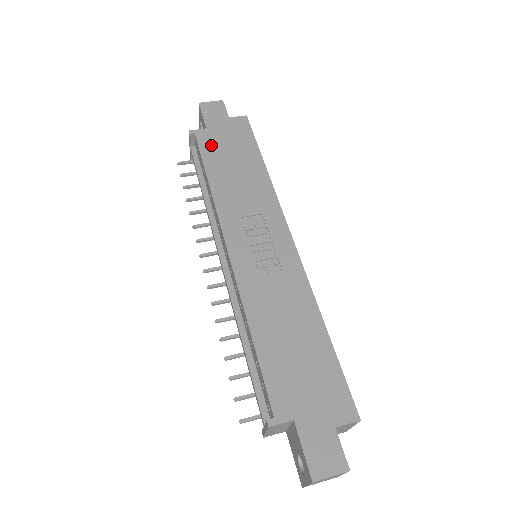
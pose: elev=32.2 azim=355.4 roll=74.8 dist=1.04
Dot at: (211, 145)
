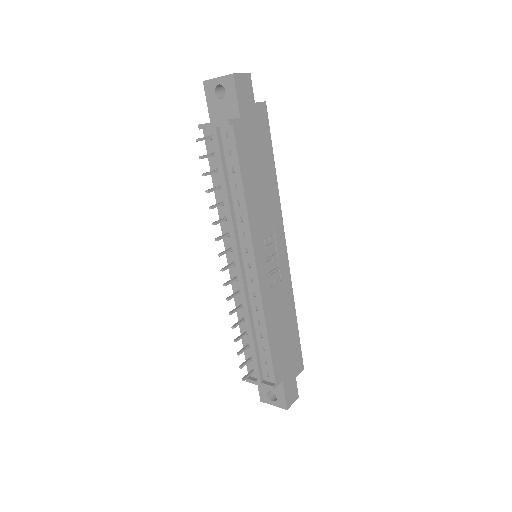
Dot at: (244, 143)
